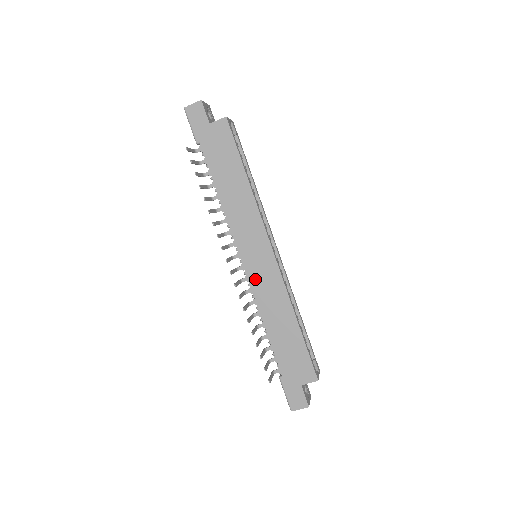
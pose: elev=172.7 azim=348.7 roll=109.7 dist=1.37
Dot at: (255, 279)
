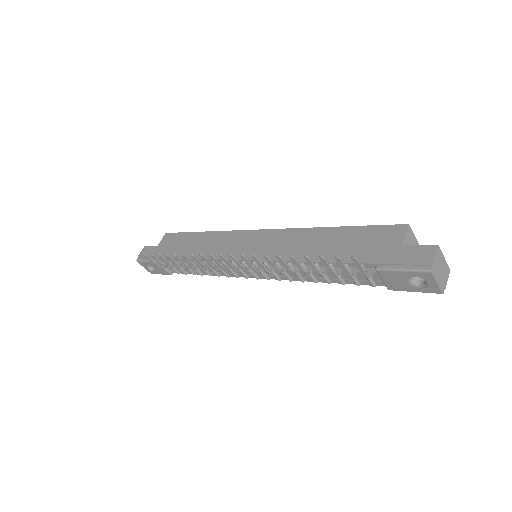
Dot at: (264, 254)
